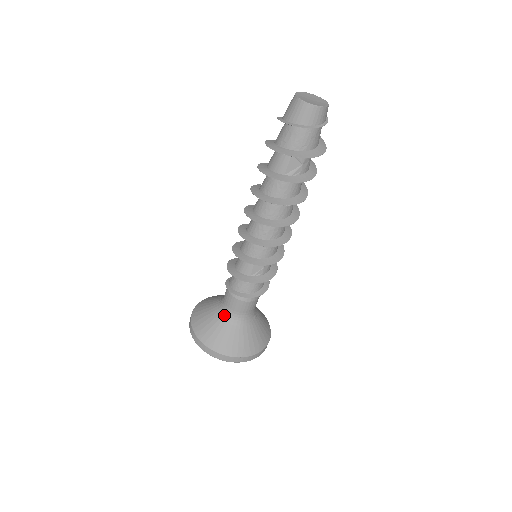
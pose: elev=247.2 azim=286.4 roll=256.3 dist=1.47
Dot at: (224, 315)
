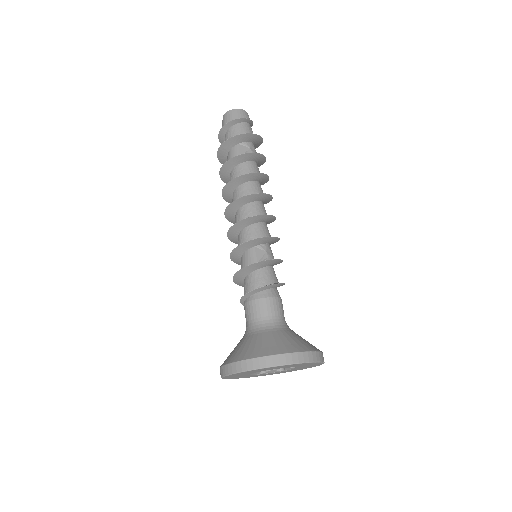
Dot at: (253, 330)
